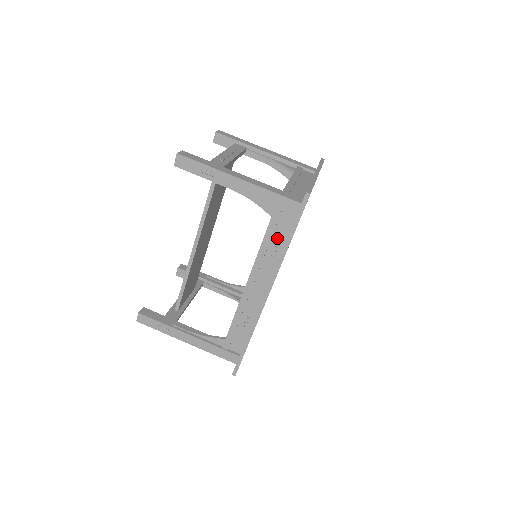
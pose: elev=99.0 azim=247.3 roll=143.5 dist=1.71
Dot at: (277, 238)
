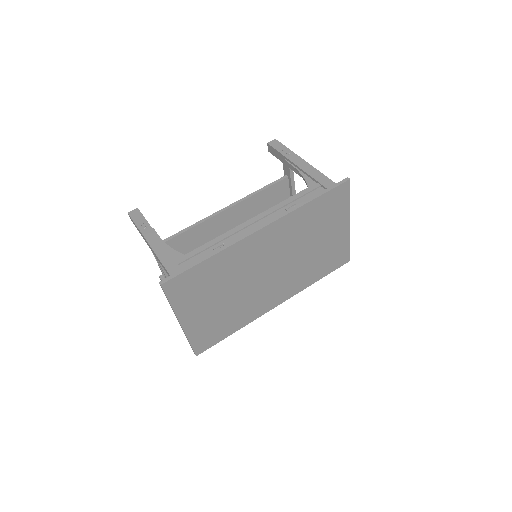
Dot at: (302, 201)
